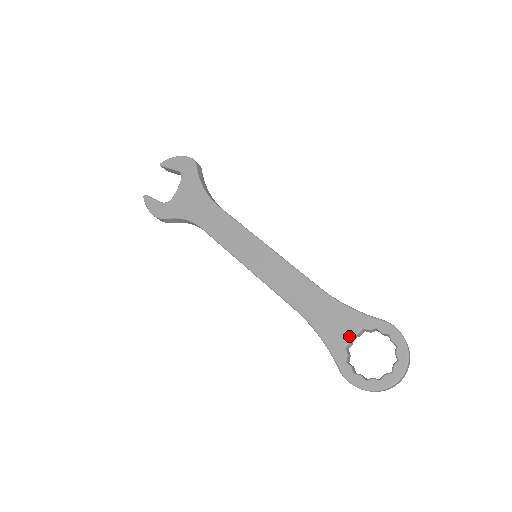
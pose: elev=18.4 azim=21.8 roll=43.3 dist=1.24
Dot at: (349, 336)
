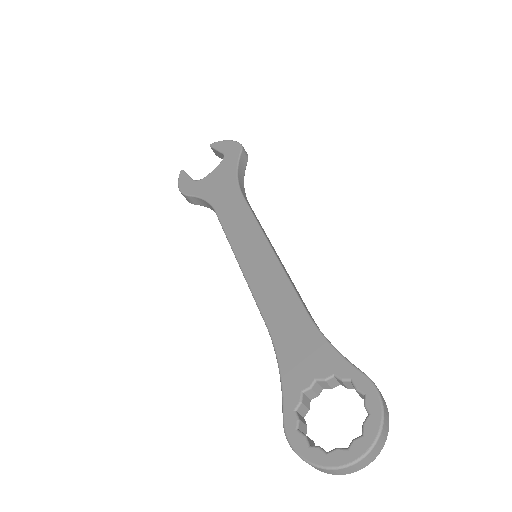
Dot at: (313, 379)
